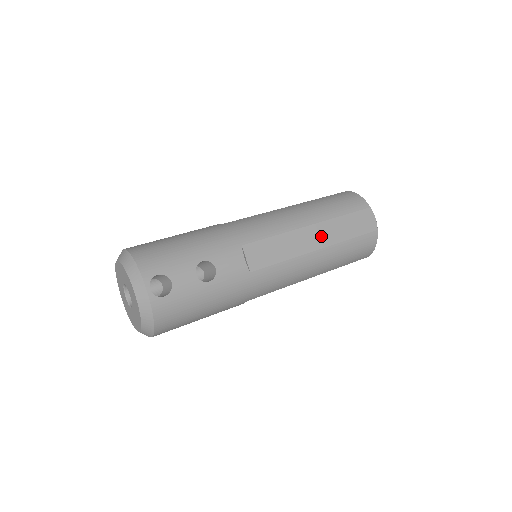
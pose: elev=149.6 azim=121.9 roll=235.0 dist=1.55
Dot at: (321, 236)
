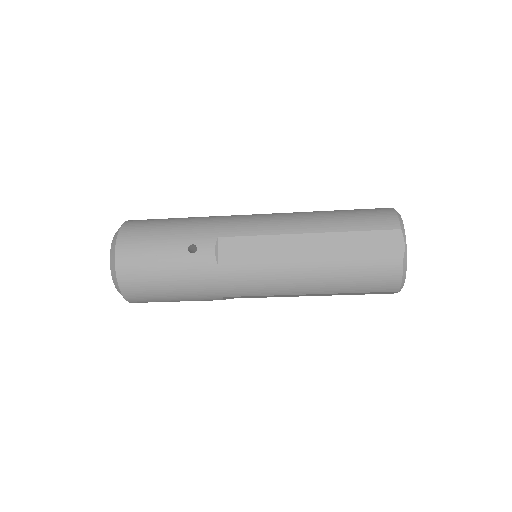
Dot at: occluded
